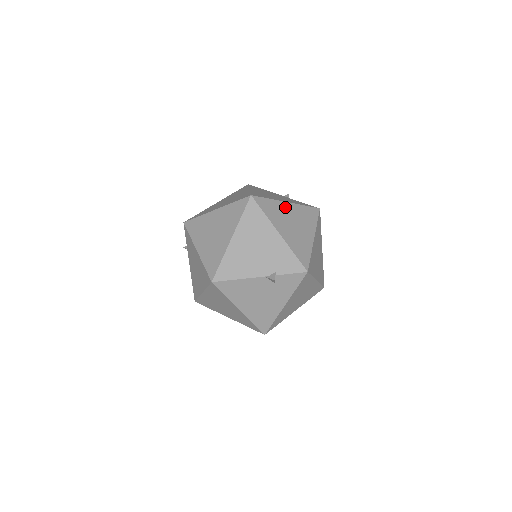
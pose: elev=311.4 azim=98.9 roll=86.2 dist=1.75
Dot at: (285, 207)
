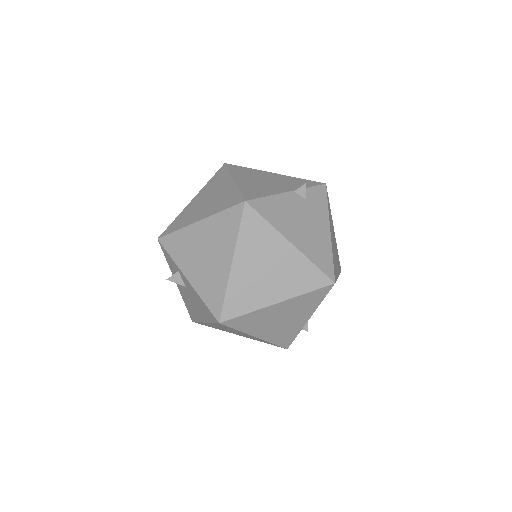
Dot at: occluded
